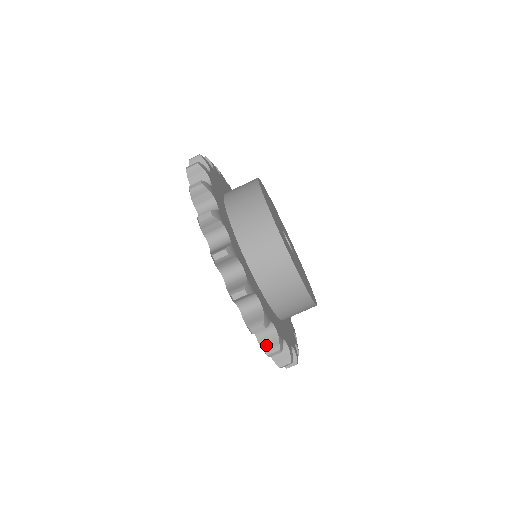
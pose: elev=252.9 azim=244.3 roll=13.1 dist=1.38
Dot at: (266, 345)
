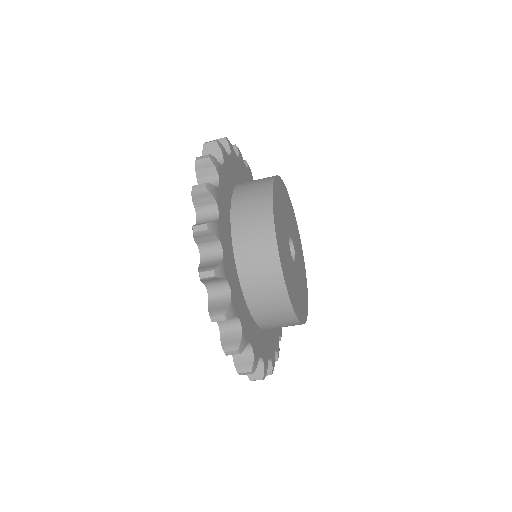
Dot at: (239, 363)
